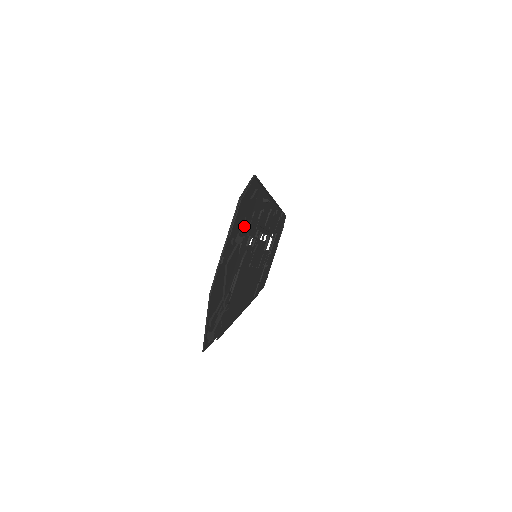
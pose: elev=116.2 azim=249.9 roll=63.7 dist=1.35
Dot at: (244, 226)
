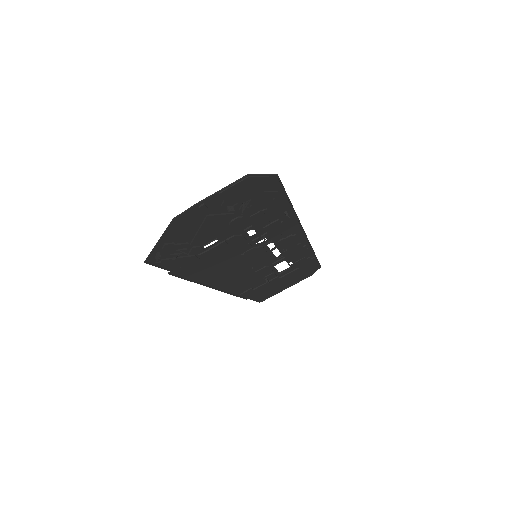
Dot at: (246, 207)
